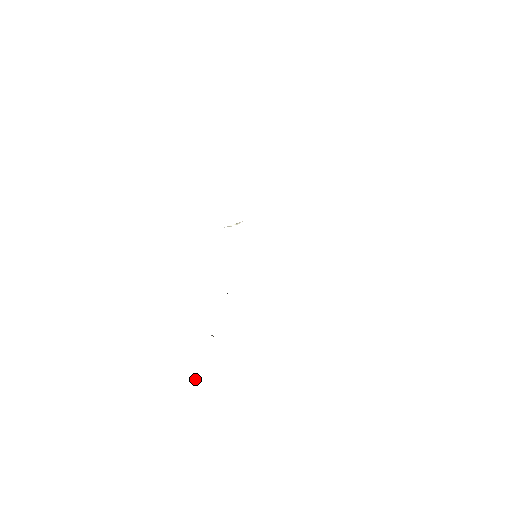
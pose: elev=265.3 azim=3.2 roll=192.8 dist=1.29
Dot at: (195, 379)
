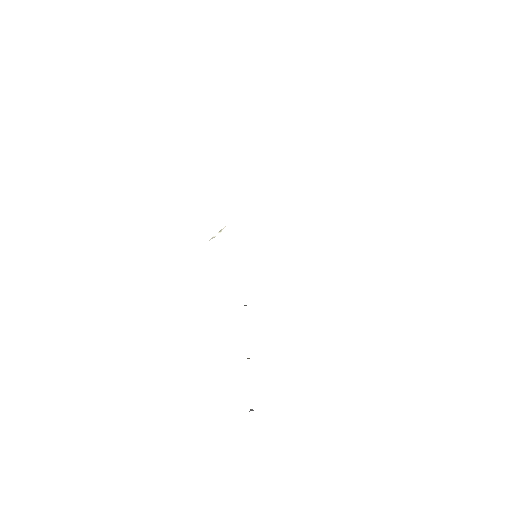
Dot at: (250, 410)
